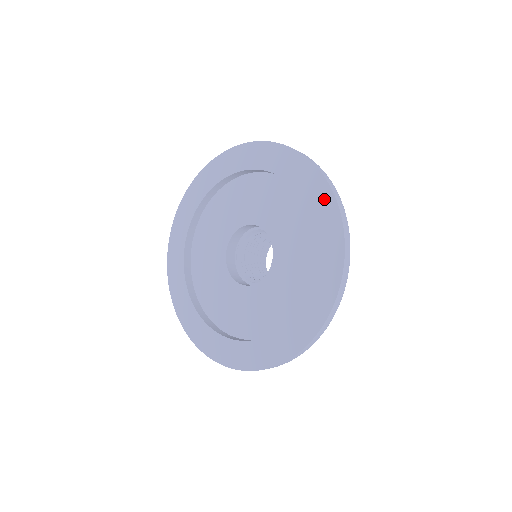
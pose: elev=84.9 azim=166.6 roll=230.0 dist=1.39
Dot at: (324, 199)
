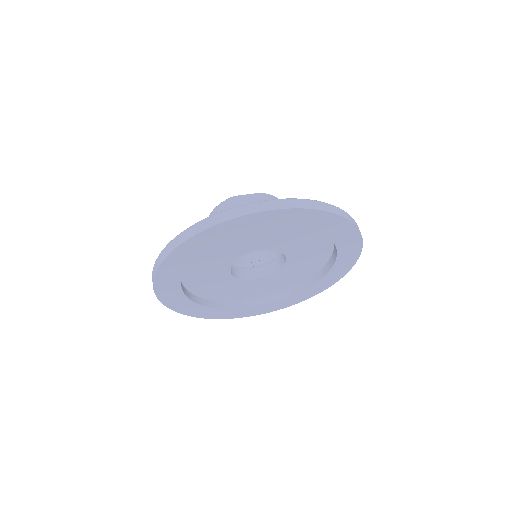
Dot at: (344, 228)
